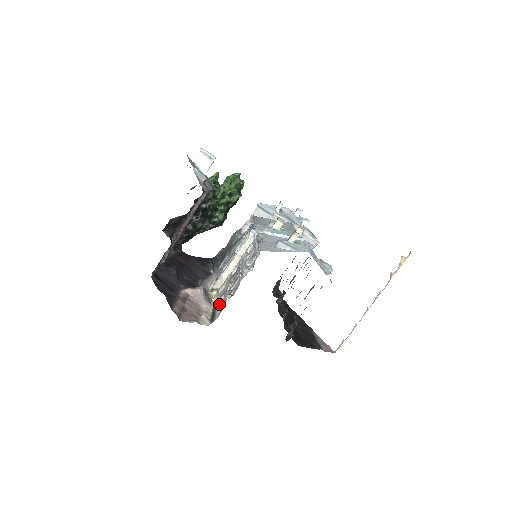
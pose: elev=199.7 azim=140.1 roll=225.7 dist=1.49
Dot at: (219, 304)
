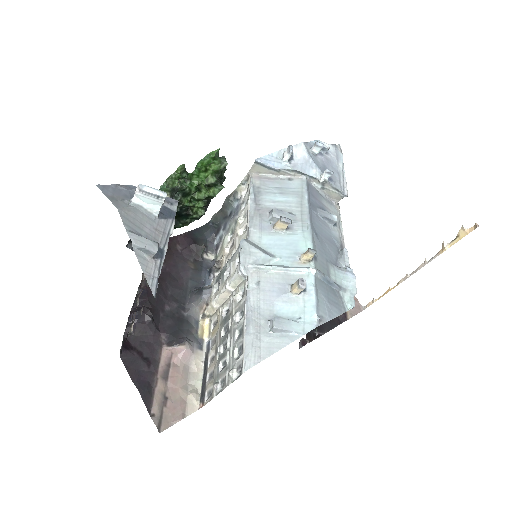
Dot at: (210, 362)
